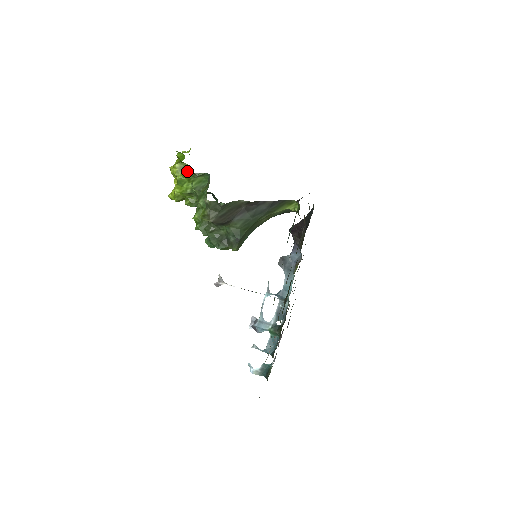
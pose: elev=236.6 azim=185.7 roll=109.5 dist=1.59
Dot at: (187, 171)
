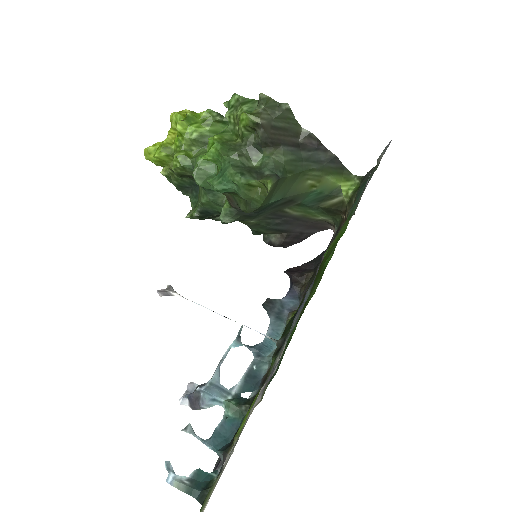
Dot at: (208, 109)
